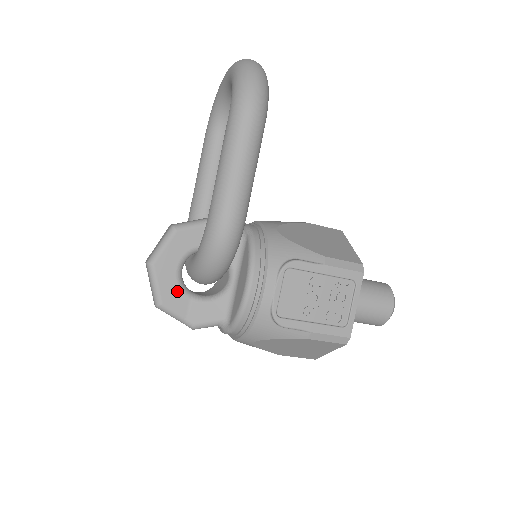
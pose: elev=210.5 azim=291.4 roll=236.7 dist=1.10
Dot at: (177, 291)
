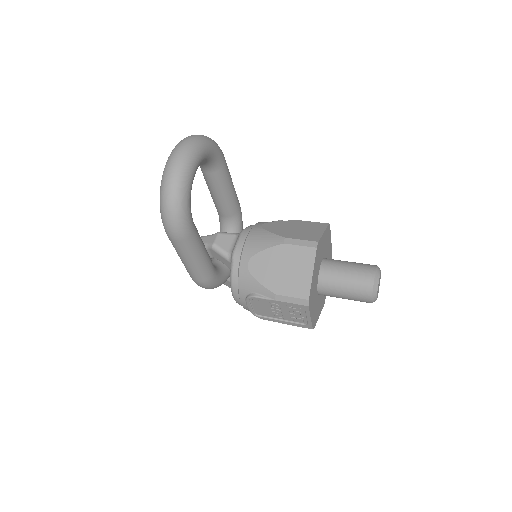
Dot at: occluded
